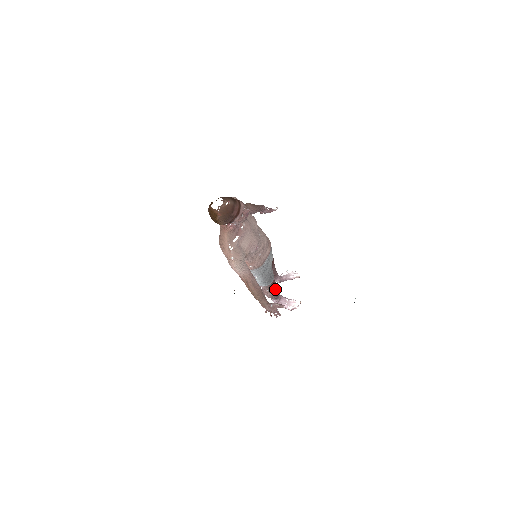
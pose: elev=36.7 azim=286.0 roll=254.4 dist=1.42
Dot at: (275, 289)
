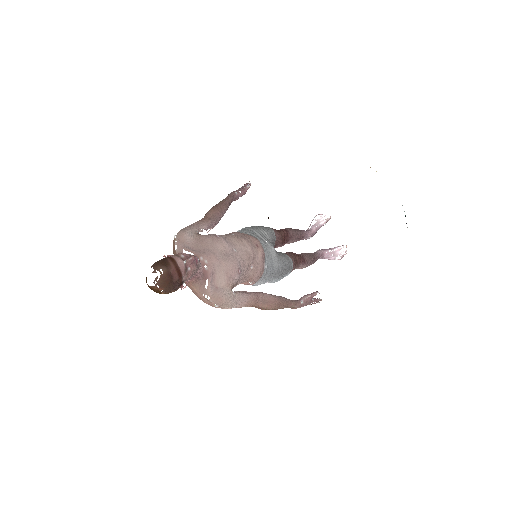
Dot at: (306, 258)
